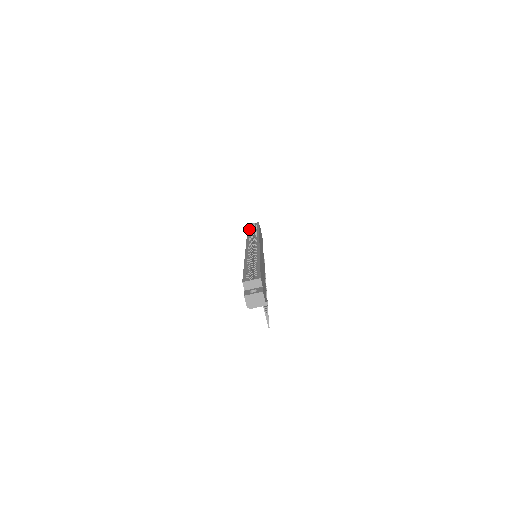
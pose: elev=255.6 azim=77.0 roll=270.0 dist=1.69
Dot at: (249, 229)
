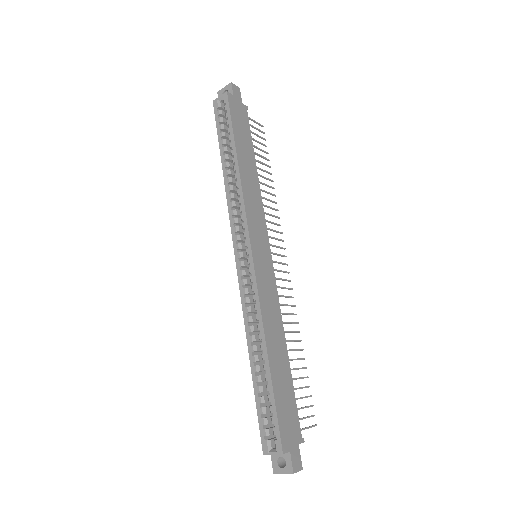
Dot at: (220, 143)
